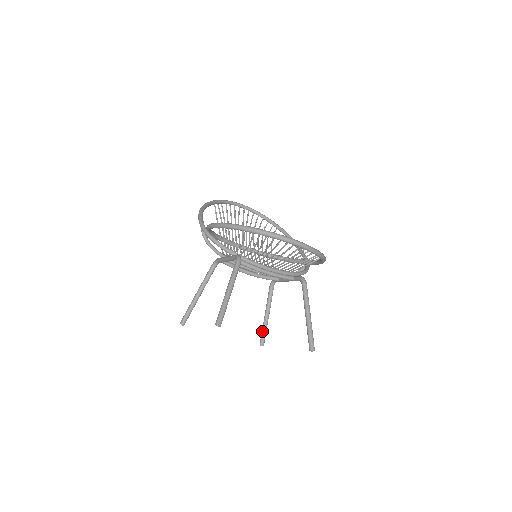
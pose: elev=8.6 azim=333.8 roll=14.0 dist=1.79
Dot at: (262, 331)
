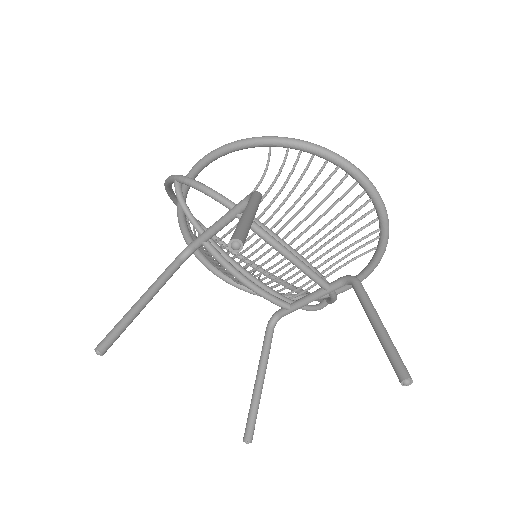
Dot at: (250, 410)
